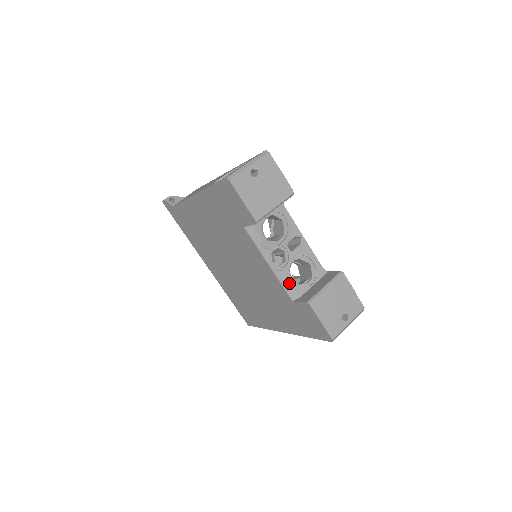
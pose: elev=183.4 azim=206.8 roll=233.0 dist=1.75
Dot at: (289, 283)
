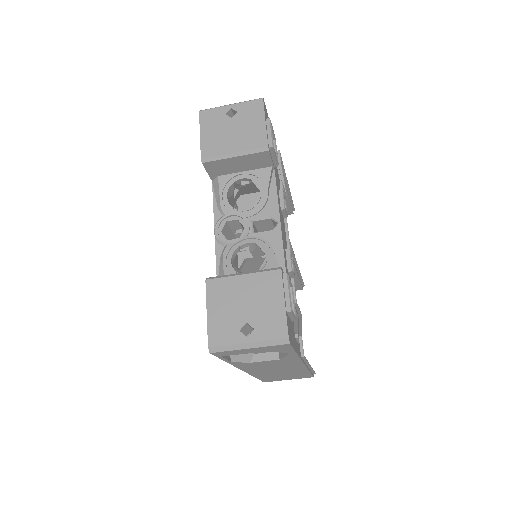
Dot at: (223, 263)
